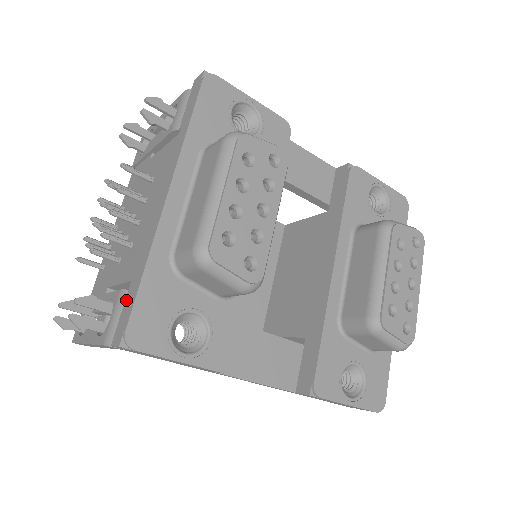
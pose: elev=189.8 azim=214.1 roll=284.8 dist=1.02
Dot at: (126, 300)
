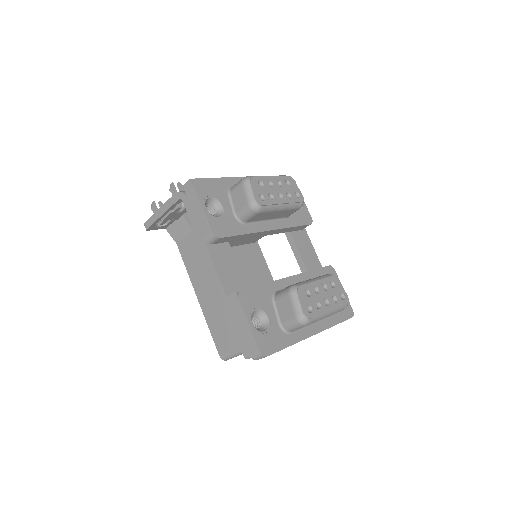
Dot at: occluded
